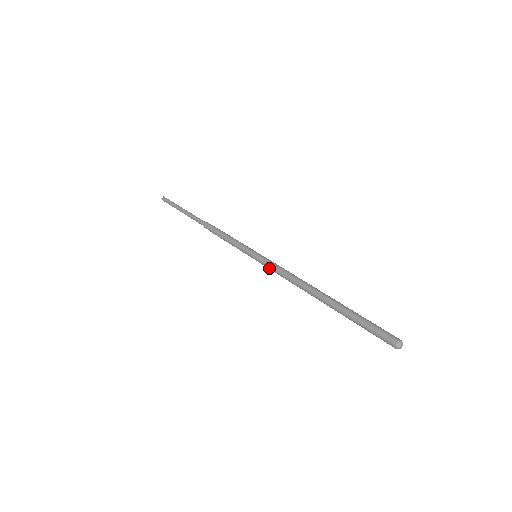
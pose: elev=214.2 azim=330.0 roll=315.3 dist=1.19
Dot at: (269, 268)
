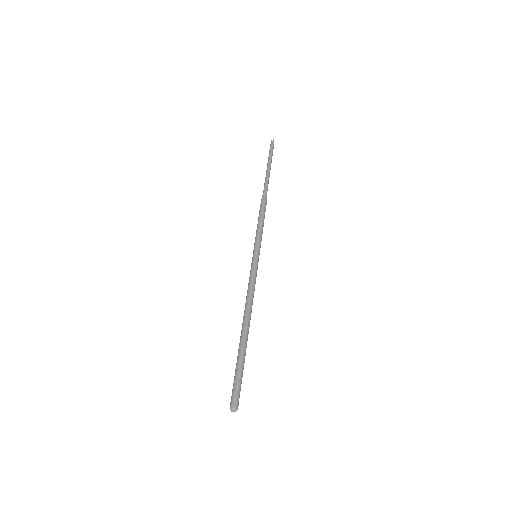
Dot at: (250, 274)
